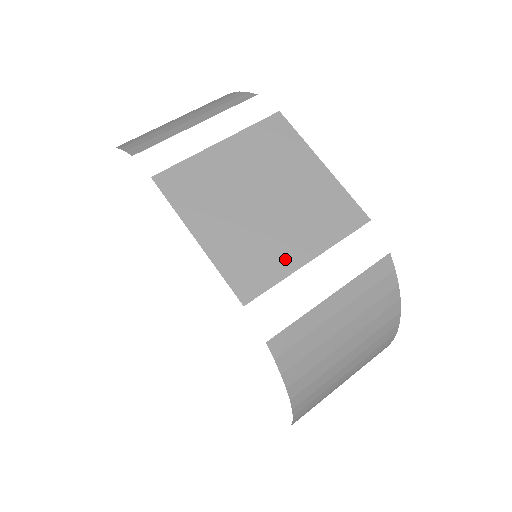
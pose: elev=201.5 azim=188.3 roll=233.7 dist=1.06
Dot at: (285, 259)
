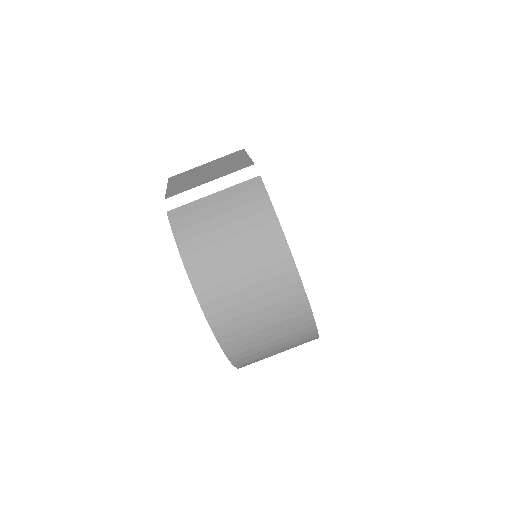
Dot at: (198, 184)
